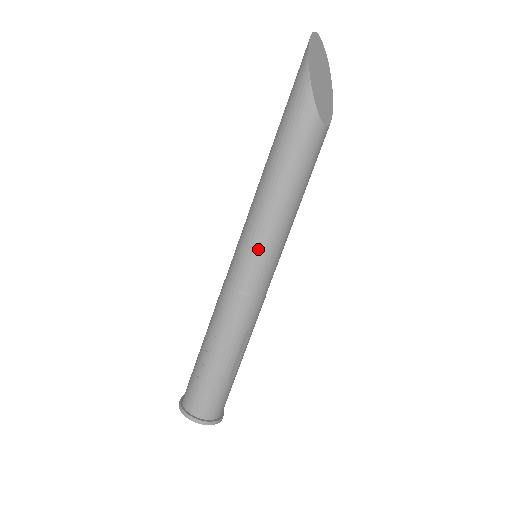
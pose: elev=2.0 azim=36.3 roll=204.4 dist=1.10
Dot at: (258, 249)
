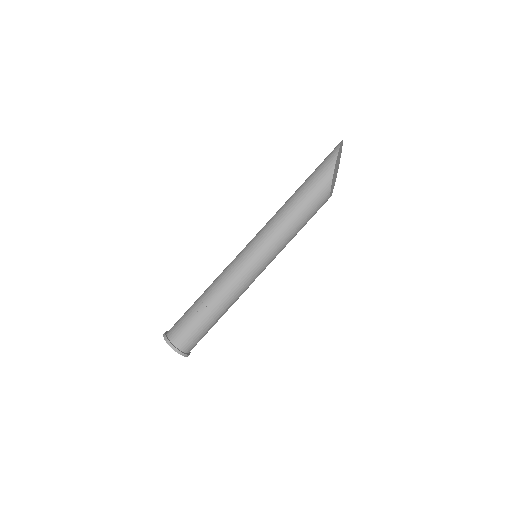
Dot at: (265, 253)
